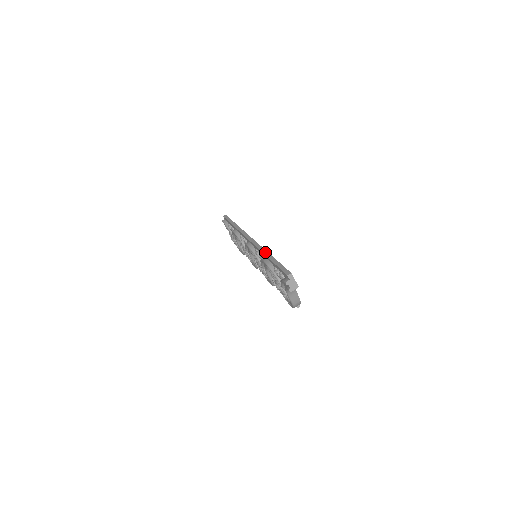
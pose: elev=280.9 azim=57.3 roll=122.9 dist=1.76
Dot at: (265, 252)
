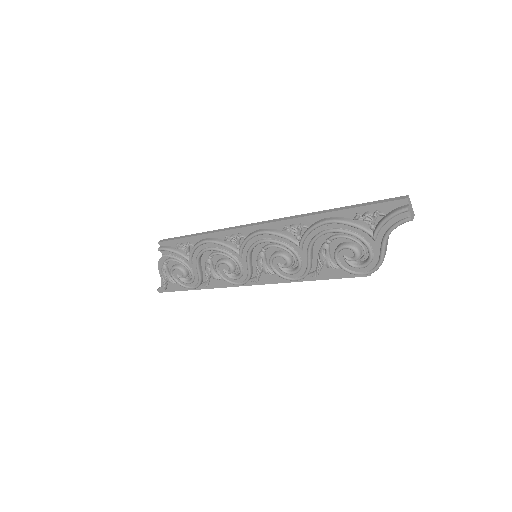
Dot at: (319, 212)
